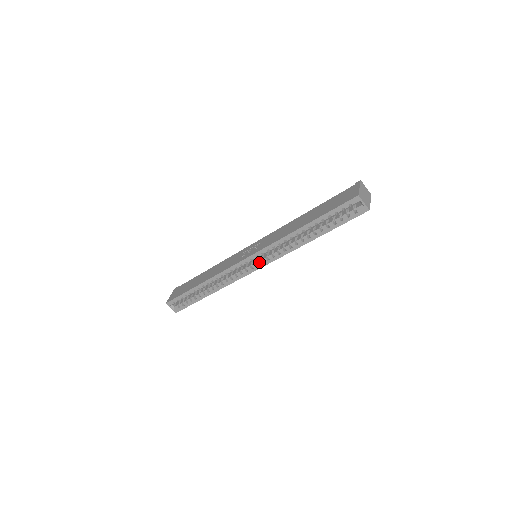
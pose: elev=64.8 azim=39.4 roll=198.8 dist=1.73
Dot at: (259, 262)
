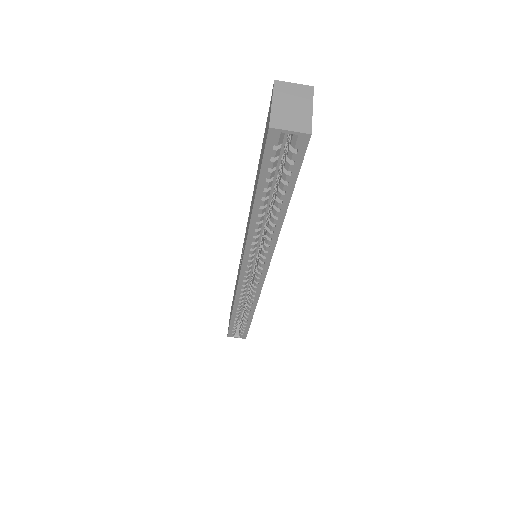
Dot at: (258, 269)
